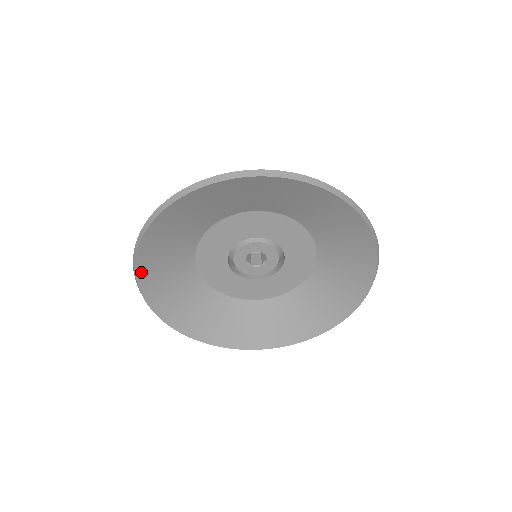
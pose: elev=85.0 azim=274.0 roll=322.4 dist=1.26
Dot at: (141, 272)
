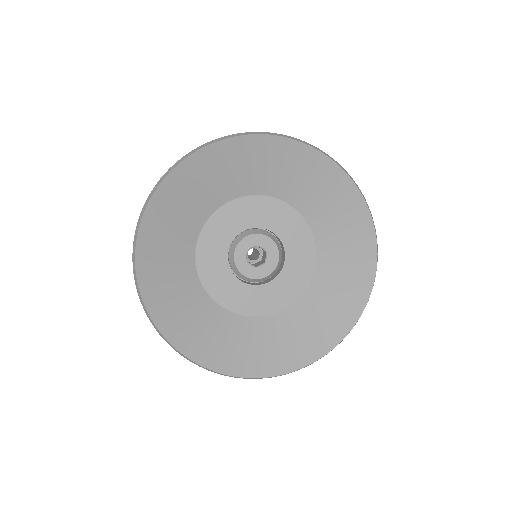
Dot at: (173, 177)
